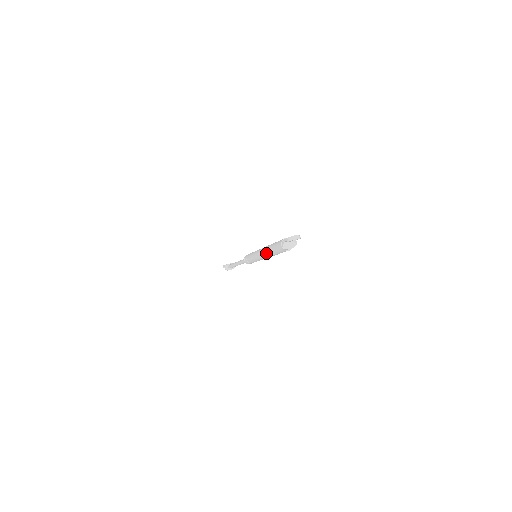
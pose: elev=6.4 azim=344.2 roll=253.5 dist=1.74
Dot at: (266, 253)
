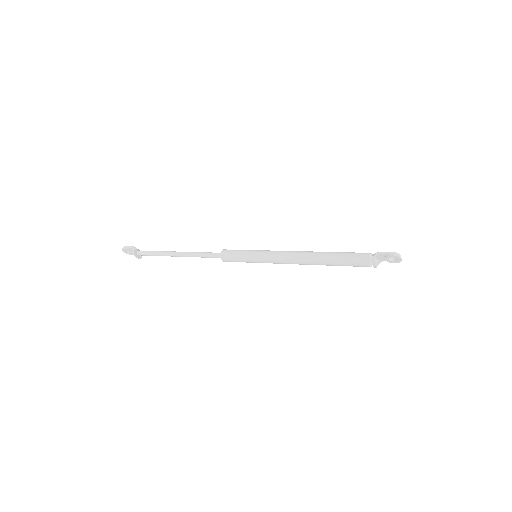
Dot at: (312, 256)
